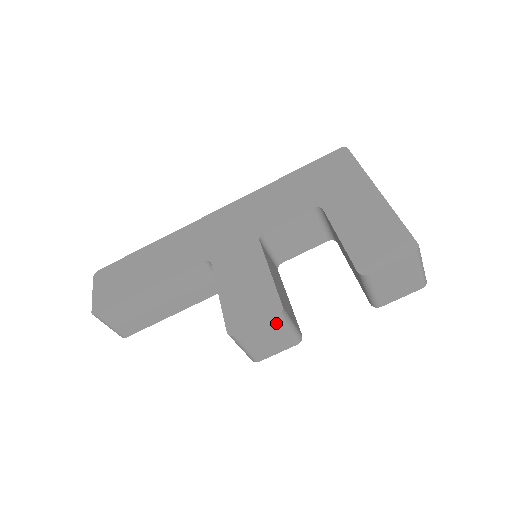
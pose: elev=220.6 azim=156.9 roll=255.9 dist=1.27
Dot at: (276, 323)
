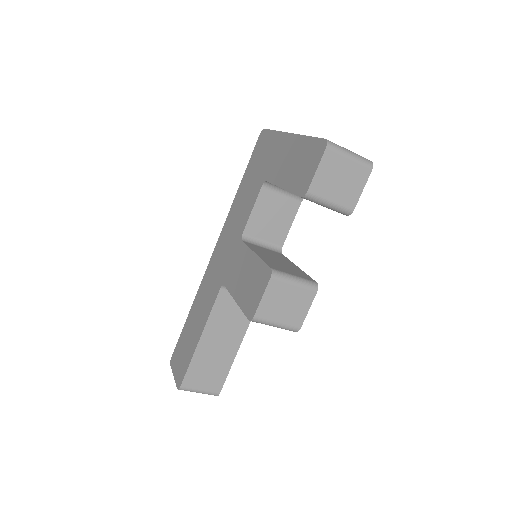
Dot at: (276, 284)
